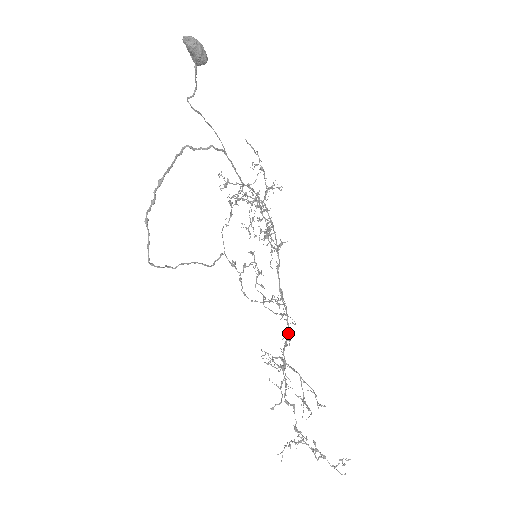
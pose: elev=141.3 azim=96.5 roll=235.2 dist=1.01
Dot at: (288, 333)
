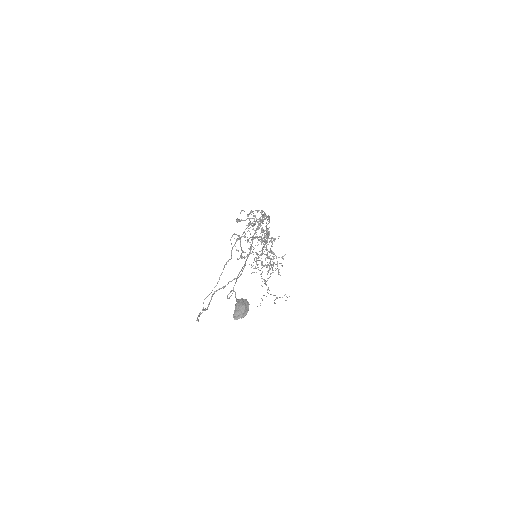
Dot at: occluded
